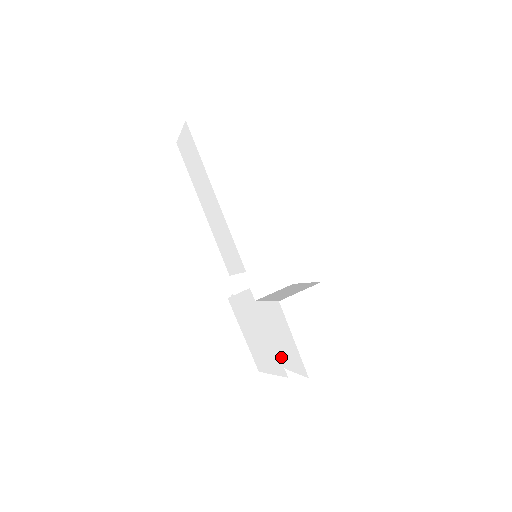
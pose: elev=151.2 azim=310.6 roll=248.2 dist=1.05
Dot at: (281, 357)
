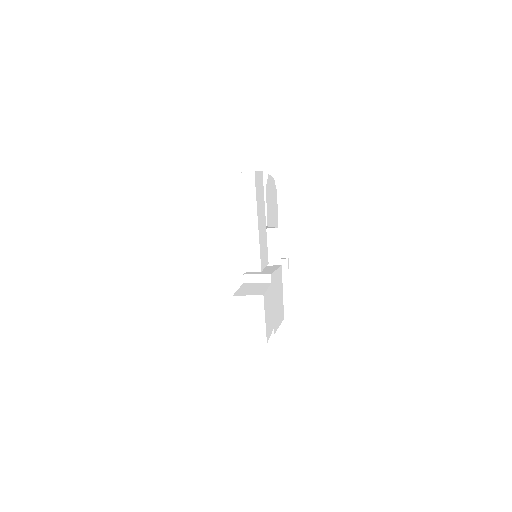
Dot at: occluded
